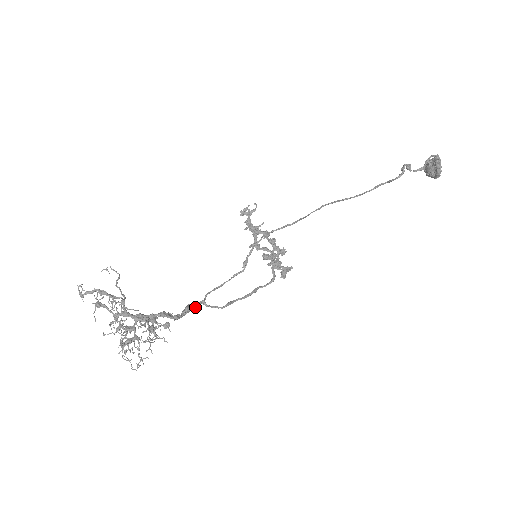
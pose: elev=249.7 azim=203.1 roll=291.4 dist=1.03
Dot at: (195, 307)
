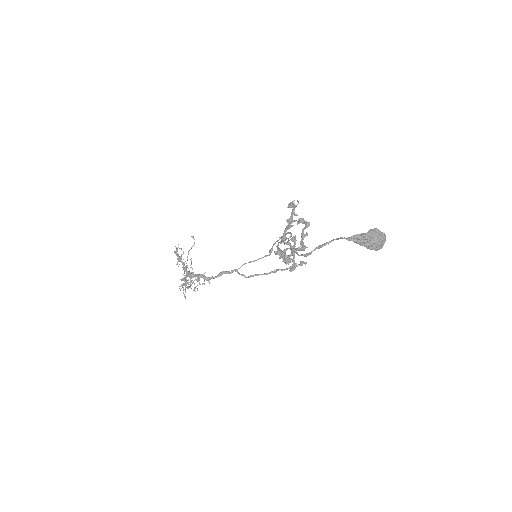
Dot at: (228, 273)
